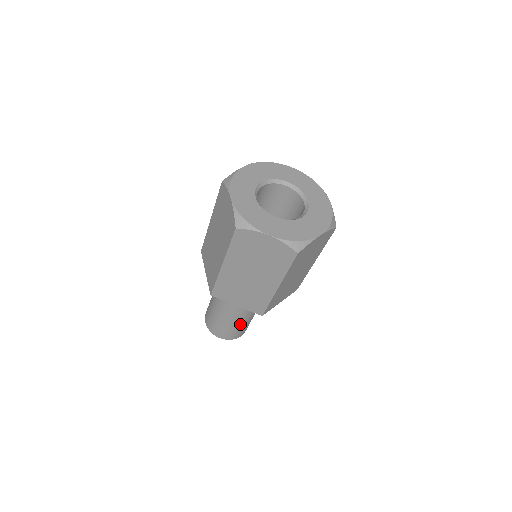
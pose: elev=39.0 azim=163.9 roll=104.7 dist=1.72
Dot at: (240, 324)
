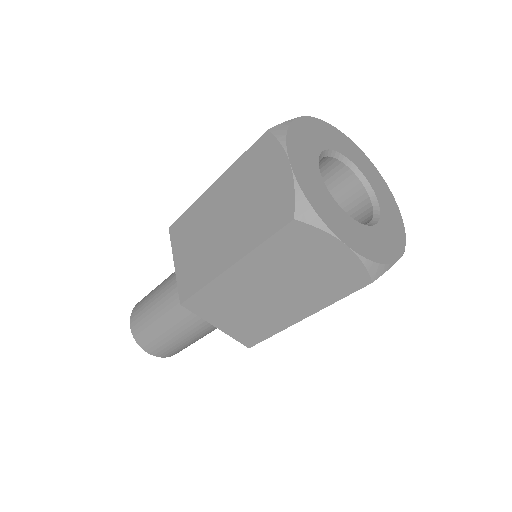
Dot at: (160, 326)
